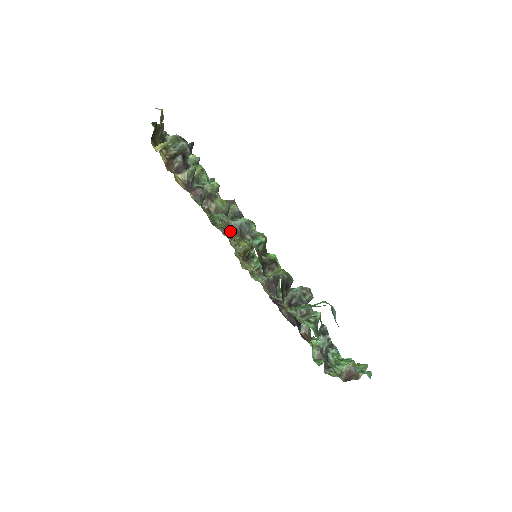
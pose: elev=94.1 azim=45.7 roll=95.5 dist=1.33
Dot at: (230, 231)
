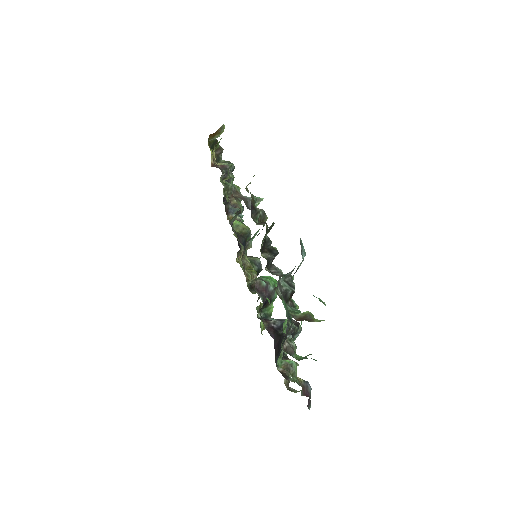
Dot at: (238, 196)
